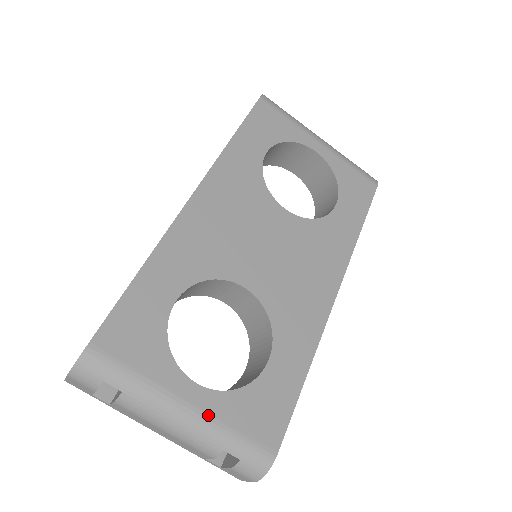
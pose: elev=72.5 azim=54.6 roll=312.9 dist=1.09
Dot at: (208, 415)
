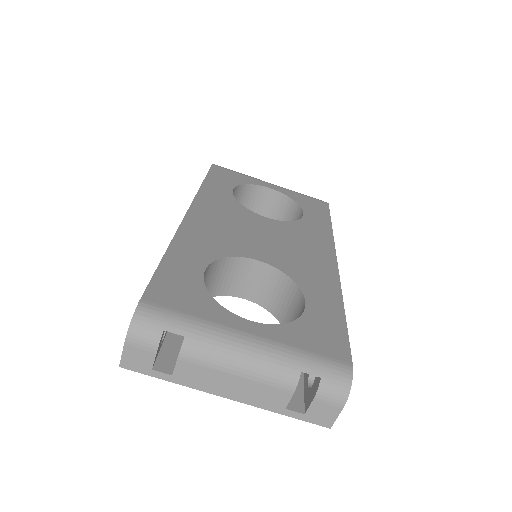
Dot at: (273, 341)
